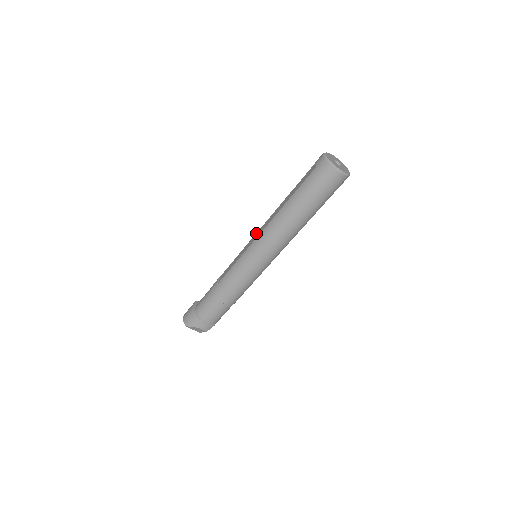
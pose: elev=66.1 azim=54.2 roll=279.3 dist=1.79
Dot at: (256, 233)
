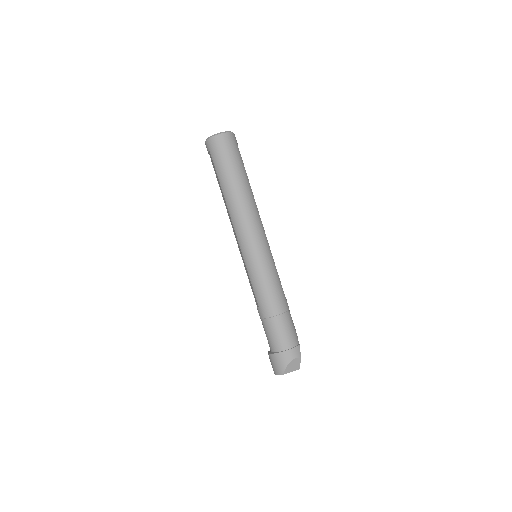
Dot at: occluded
